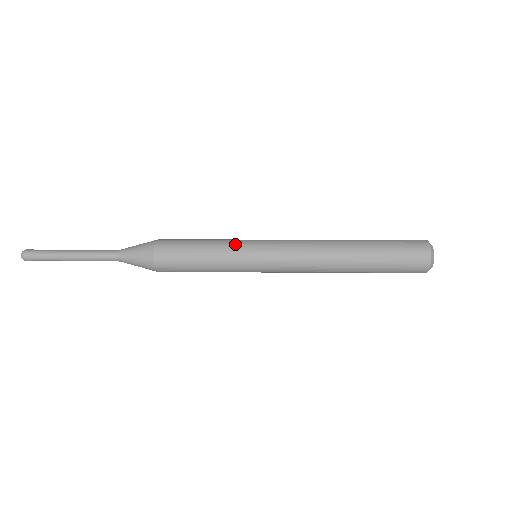
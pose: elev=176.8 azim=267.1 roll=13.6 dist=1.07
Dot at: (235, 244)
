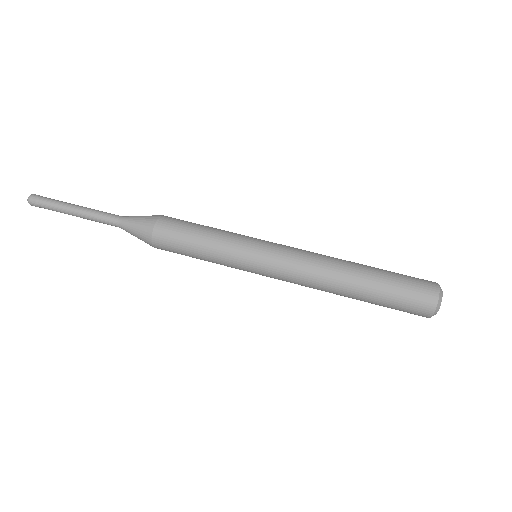
Dot at: (237, 238)
